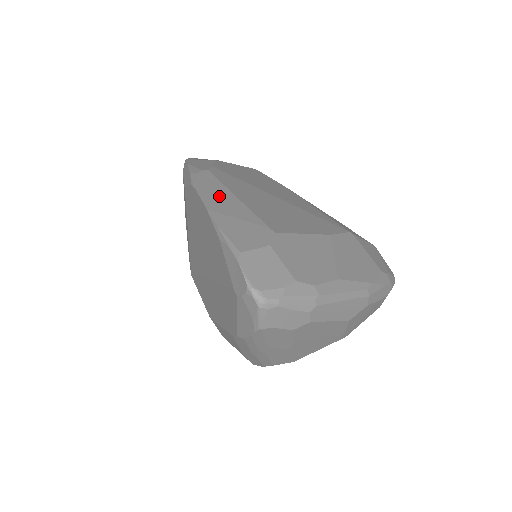
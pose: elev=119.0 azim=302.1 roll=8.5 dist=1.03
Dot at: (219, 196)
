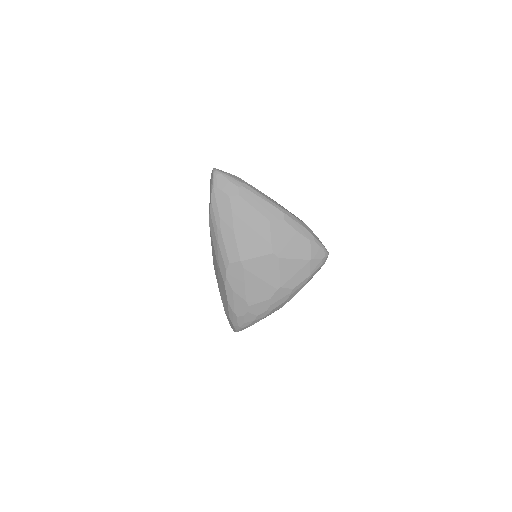
Dot at: occluded
